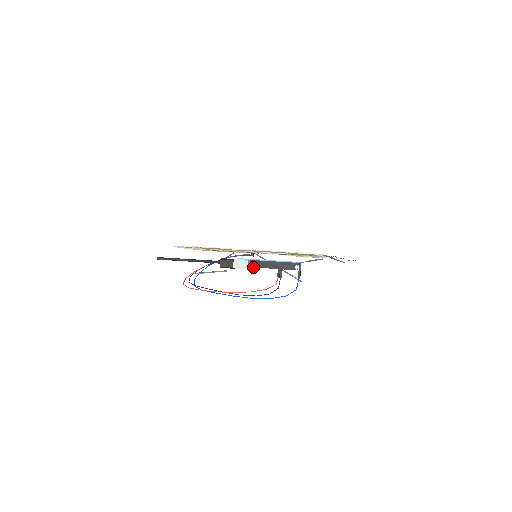
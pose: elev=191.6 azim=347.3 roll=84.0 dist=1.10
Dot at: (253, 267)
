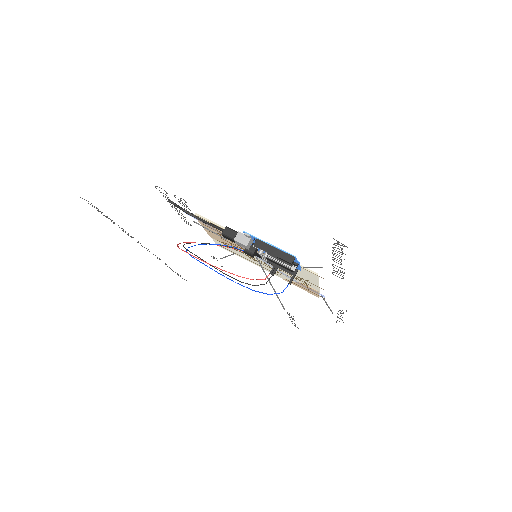
Dot at: (253, 246)
